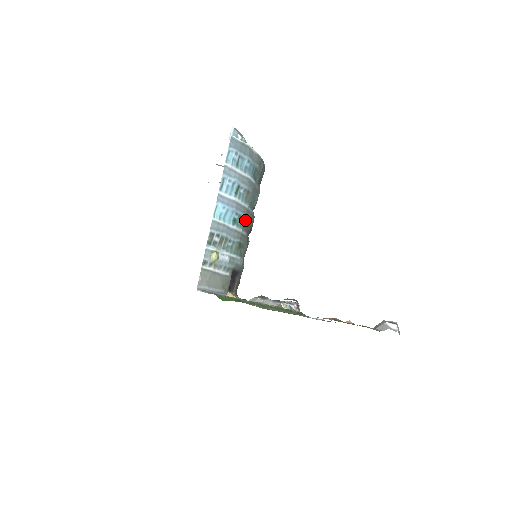
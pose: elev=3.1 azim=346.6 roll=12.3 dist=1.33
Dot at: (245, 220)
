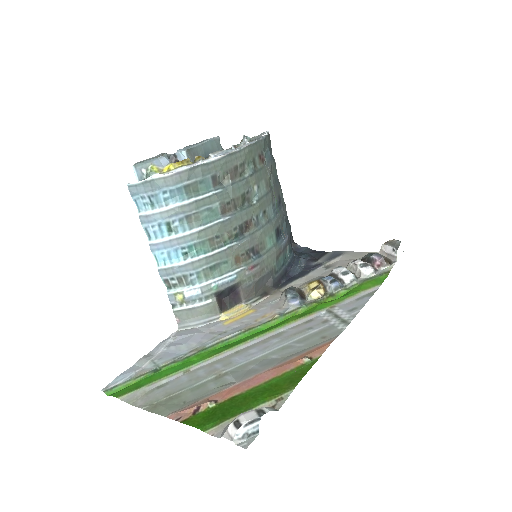
Dot at: (204, 242)
